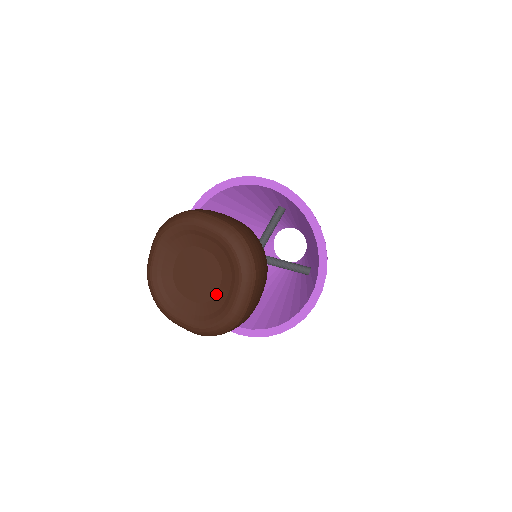
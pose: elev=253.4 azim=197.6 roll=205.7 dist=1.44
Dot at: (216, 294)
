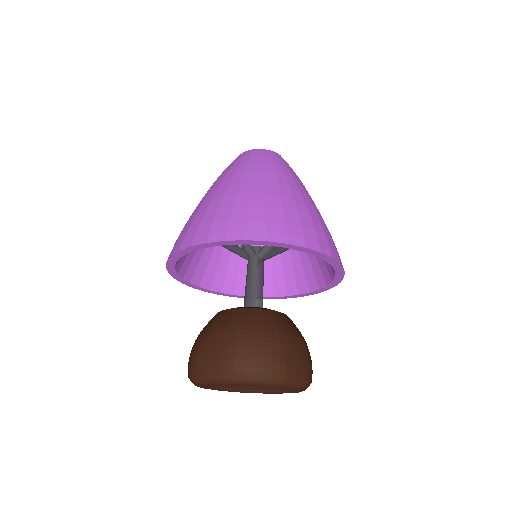
Dot at: occluded
